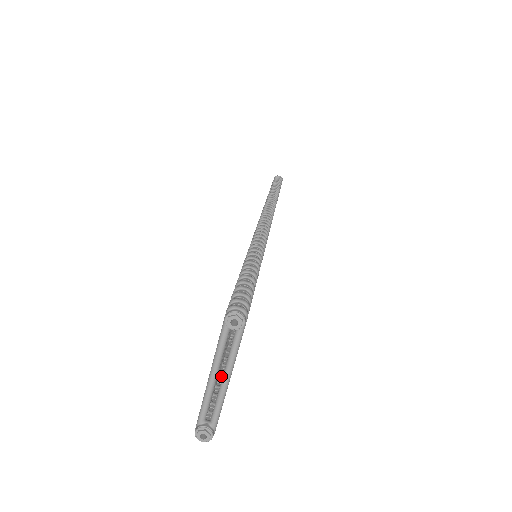
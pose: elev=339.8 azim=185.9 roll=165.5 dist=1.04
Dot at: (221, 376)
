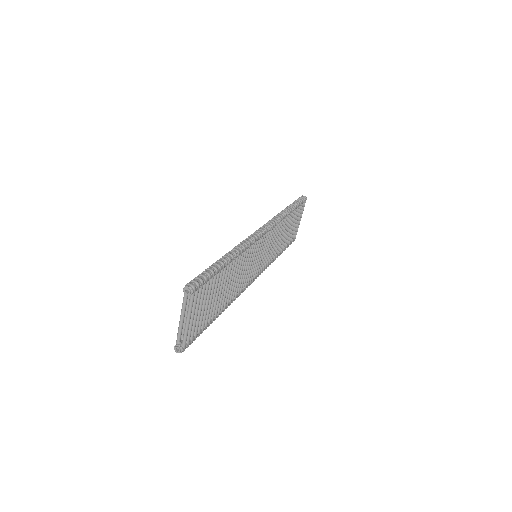
Dot at: occluded
